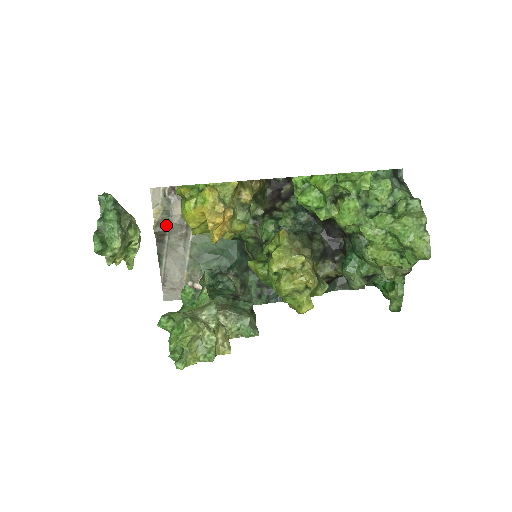
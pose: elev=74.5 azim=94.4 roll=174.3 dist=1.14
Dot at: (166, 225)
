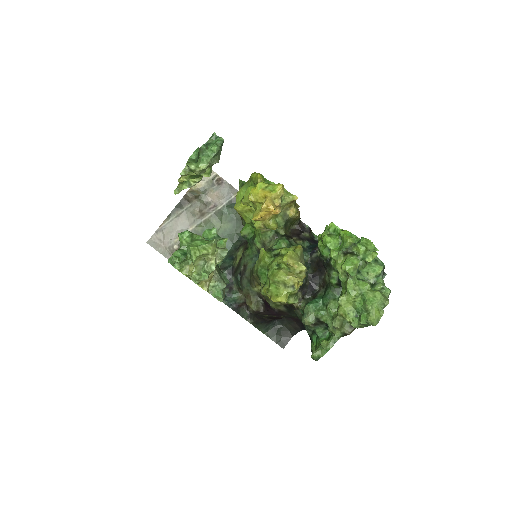
Dot at: (197, 197)
